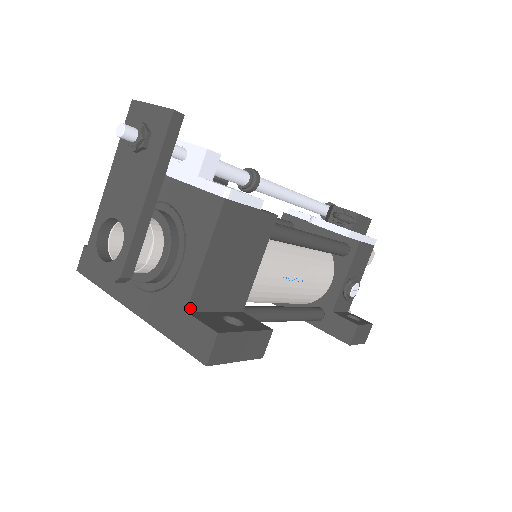
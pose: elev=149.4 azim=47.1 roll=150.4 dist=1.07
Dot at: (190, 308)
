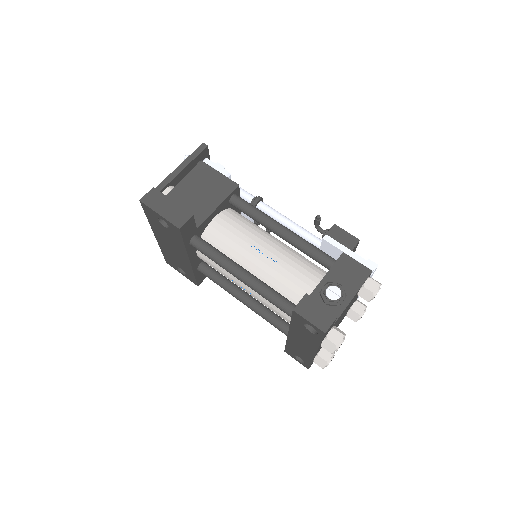
Dot at: occluded
